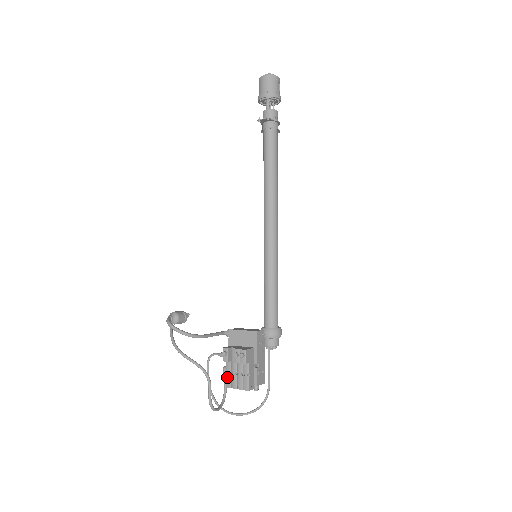
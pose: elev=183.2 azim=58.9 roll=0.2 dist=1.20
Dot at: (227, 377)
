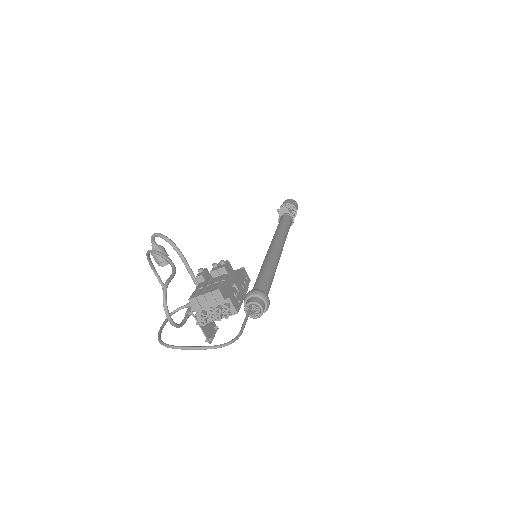
Dot at: (194, 292)
